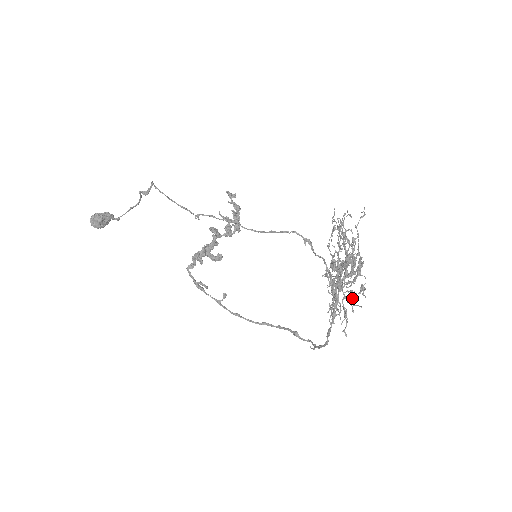
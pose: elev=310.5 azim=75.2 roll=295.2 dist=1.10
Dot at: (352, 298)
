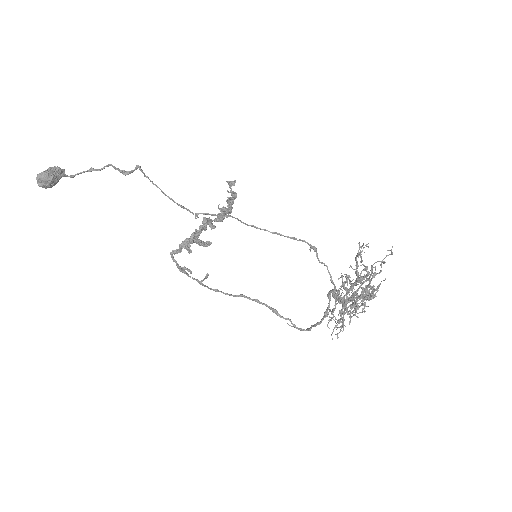
Dot at: (353, 311)
